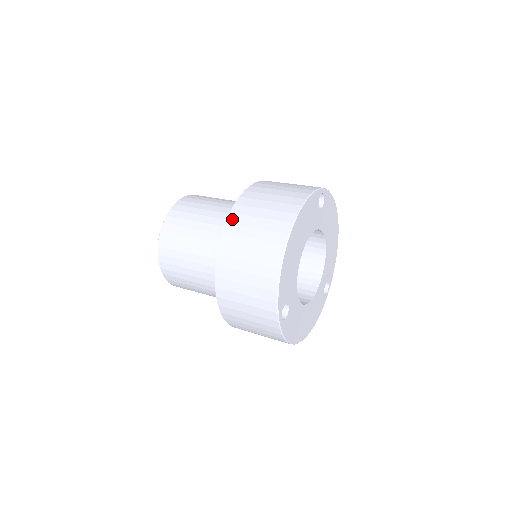
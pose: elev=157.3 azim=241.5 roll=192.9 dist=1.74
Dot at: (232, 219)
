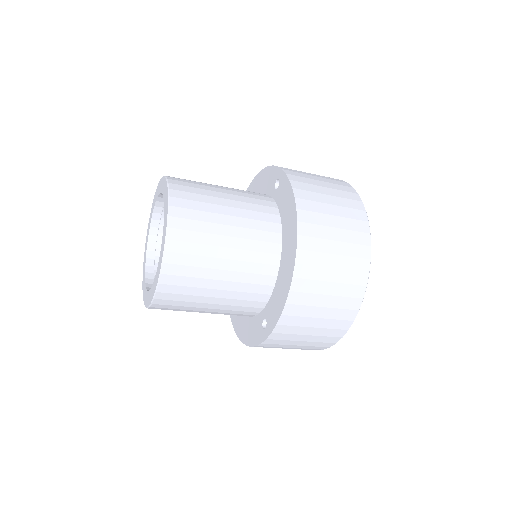
Dot at: (304, 244)
